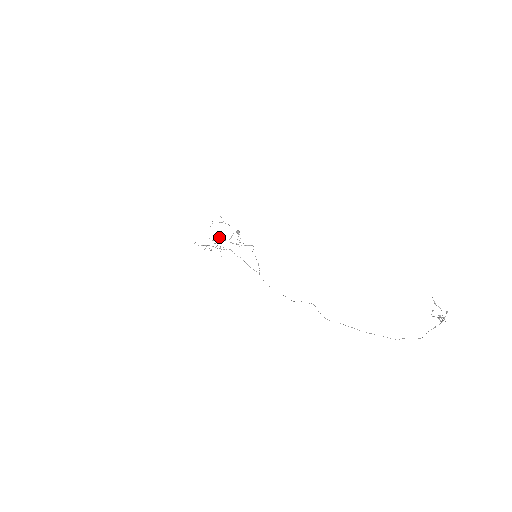
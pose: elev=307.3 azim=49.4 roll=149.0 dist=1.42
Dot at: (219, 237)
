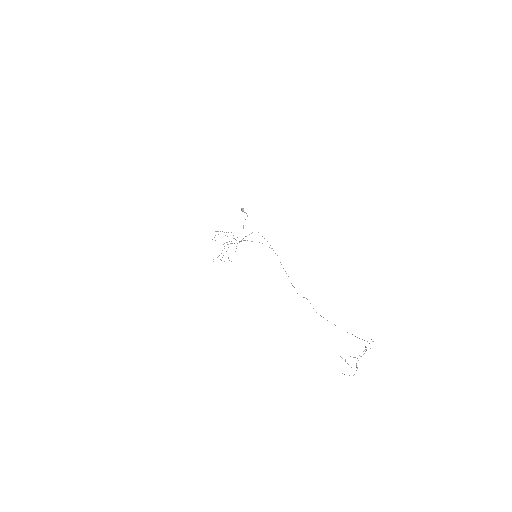
Dot at: occluded
